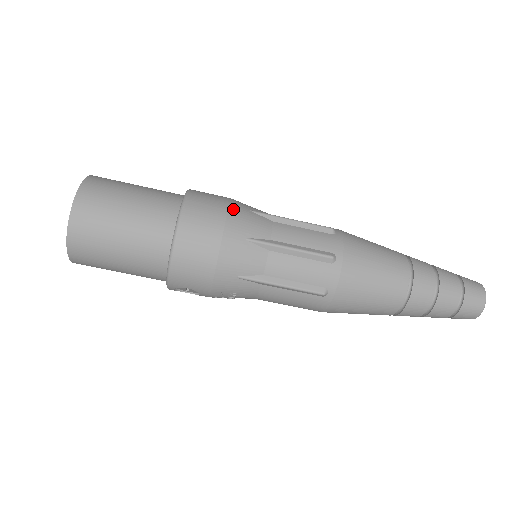
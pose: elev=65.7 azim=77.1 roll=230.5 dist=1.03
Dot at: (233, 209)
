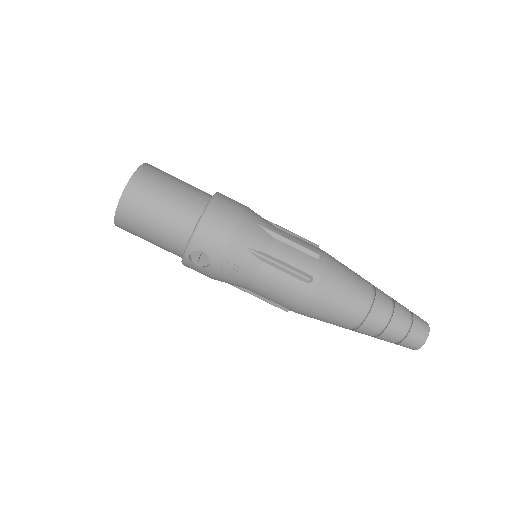
Dot at: (250, 209)
